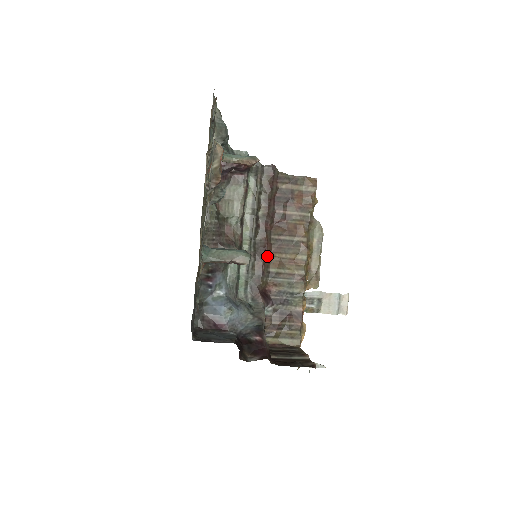
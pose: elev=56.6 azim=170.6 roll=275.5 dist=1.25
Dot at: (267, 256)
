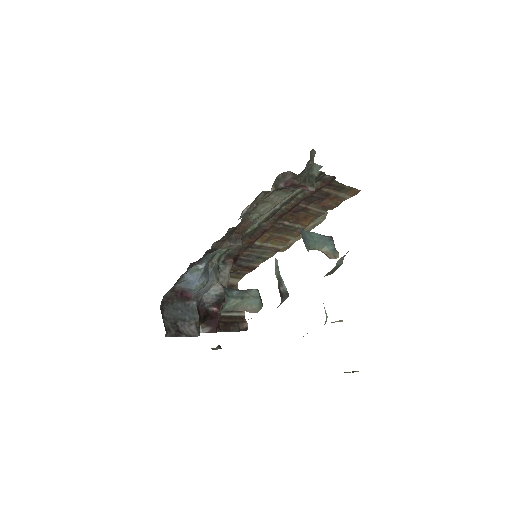
Dot at: occluded
